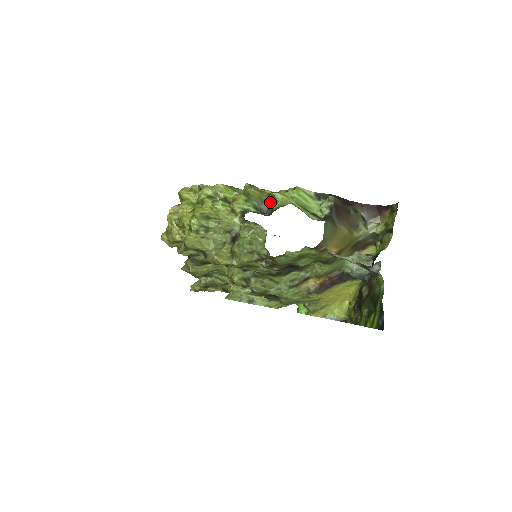
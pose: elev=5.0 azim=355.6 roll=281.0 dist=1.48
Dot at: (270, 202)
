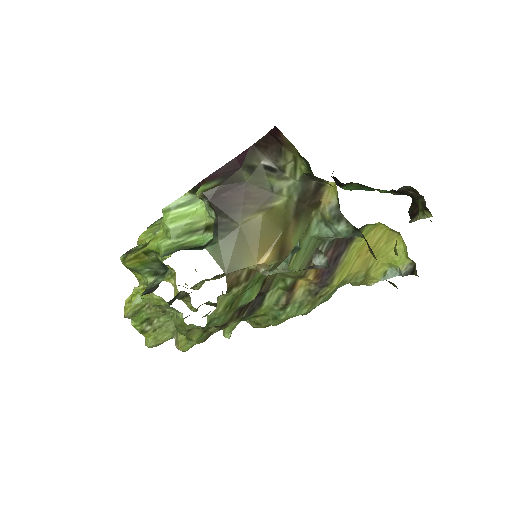
Dot at: (156, 257)
